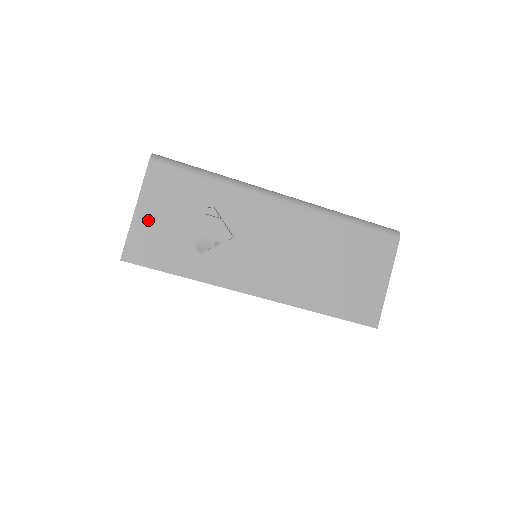
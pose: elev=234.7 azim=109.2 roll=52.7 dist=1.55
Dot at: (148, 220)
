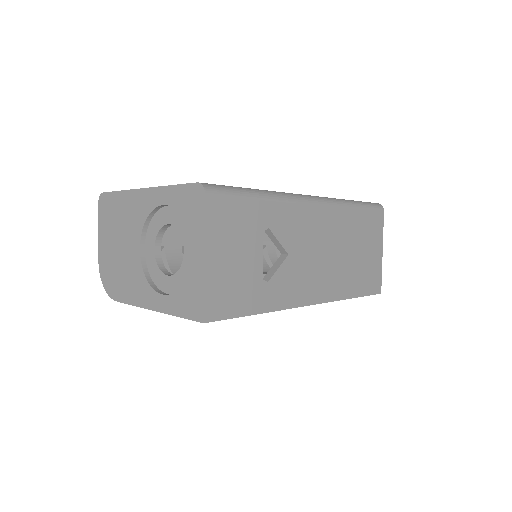
Dot at: (219, 266)
